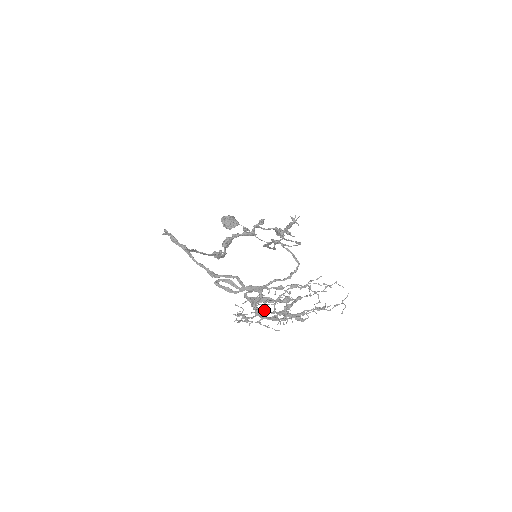
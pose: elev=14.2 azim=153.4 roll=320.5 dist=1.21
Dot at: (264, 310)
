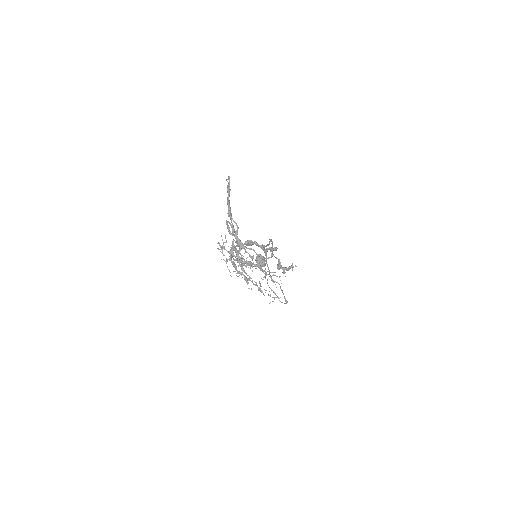
Dot at: (234, 263)
